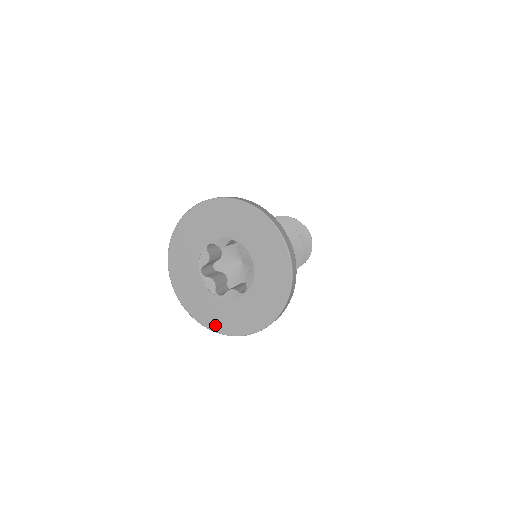
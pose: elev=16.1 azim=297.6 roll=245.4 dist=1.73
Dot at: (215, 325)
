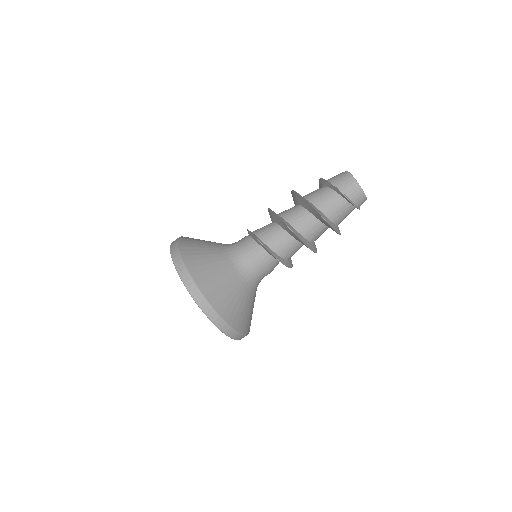
Dot at: occluded
